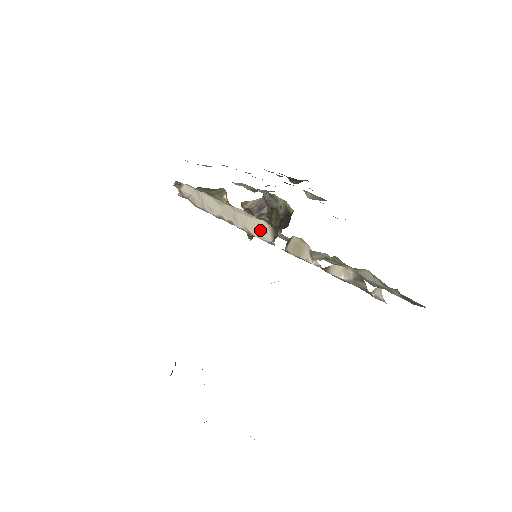
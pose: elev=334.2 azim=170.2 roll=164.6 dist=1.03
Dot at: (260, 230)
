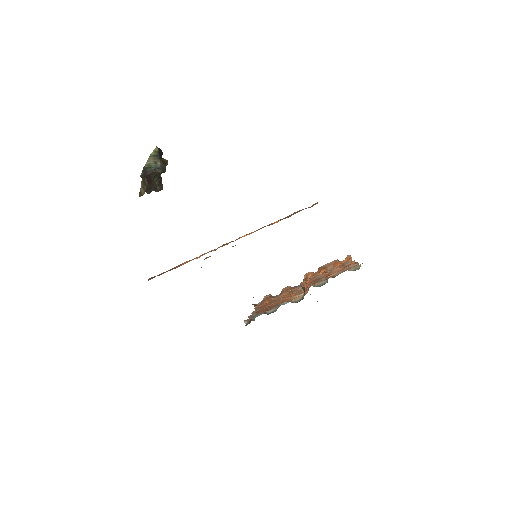
Dot at: occluded
